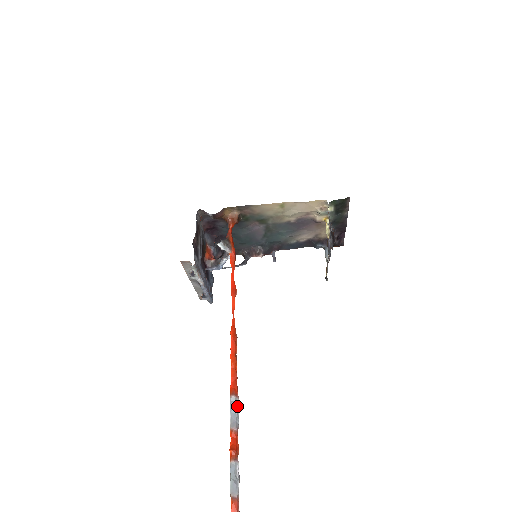
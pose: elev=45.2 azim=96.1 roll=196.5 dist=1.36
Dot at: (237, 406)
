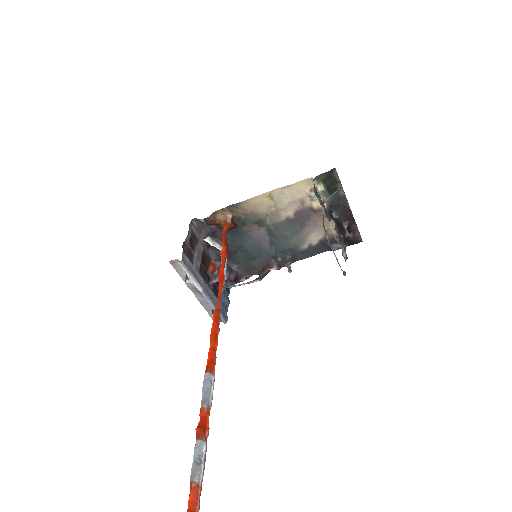
Dot at: (211, 383)
